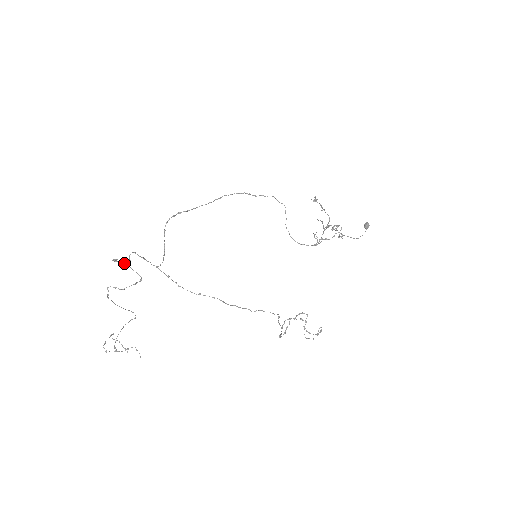
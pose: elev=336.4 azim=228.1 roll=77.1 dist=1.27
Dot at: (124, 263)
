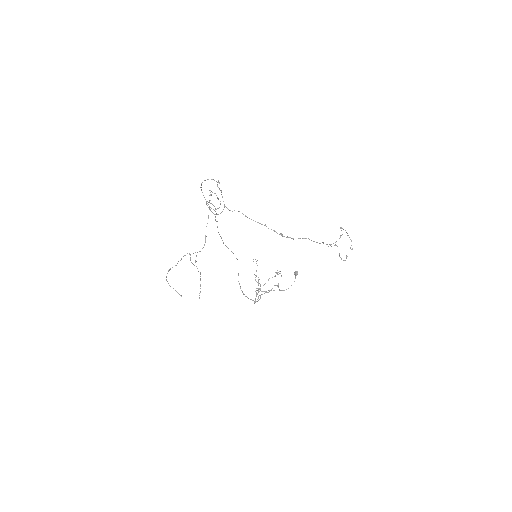
Dot at: (218, 182)
